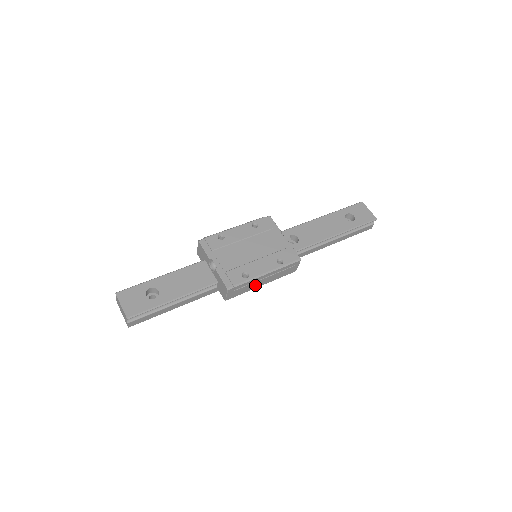
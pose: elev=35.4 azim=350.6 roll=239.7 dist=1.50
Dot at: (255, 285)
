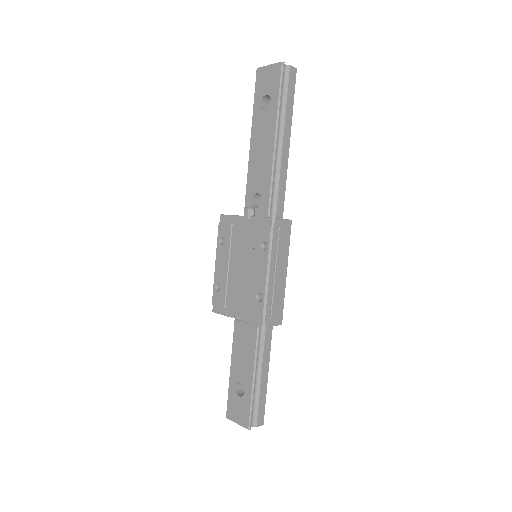
Dot at: (280, 285)
